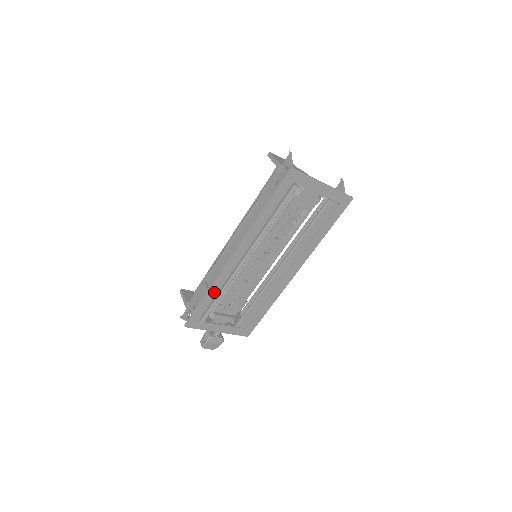
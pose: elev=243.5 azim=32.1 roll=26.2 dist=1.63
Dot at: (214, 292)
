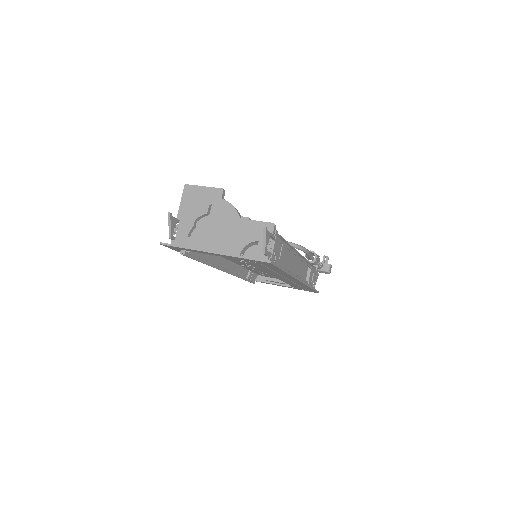
Dot at: occluded
